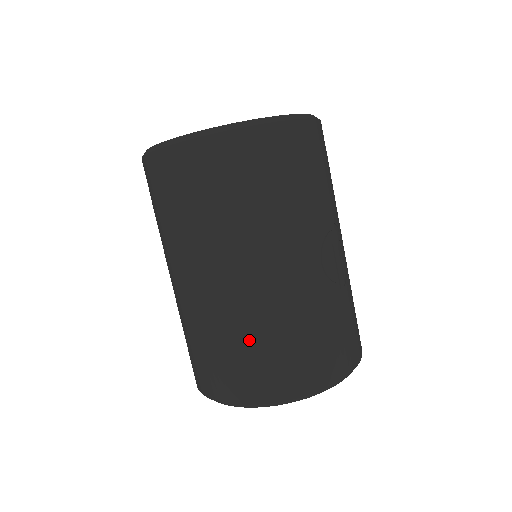
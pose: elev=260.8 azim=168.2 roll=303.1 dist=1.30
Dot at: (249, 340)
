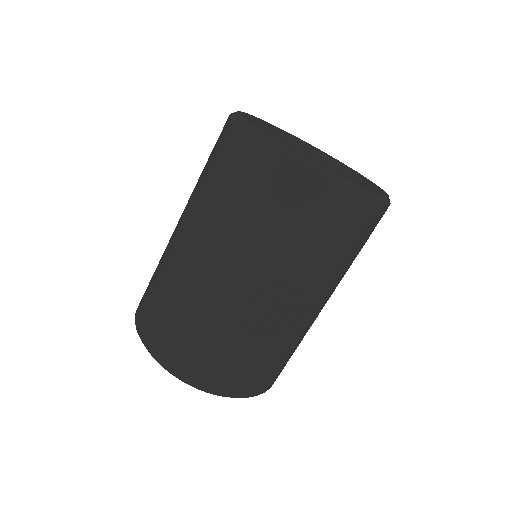
Dot at: (165, 294)
